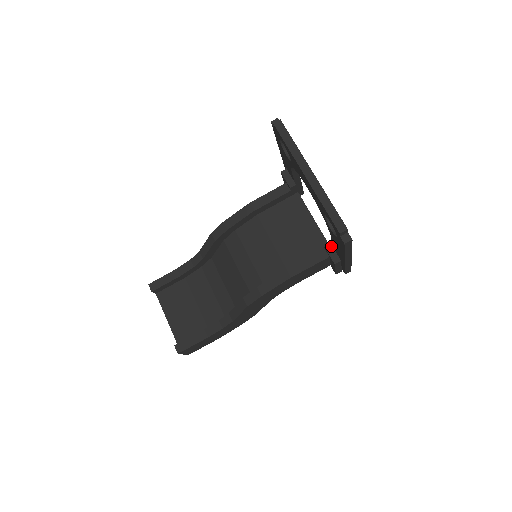
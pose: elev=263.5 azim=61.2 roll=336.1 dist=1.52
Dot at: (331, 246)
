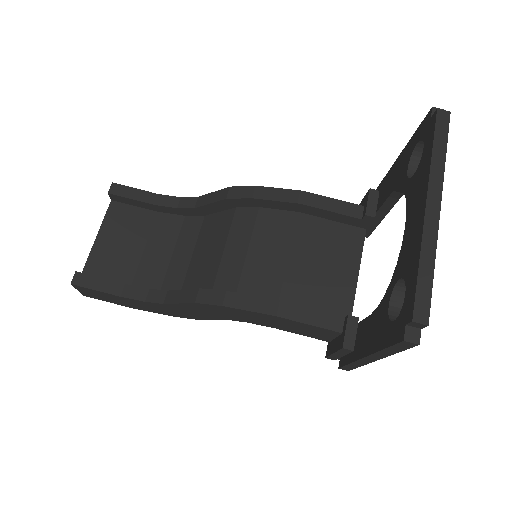
Dot at: (356, 322)
